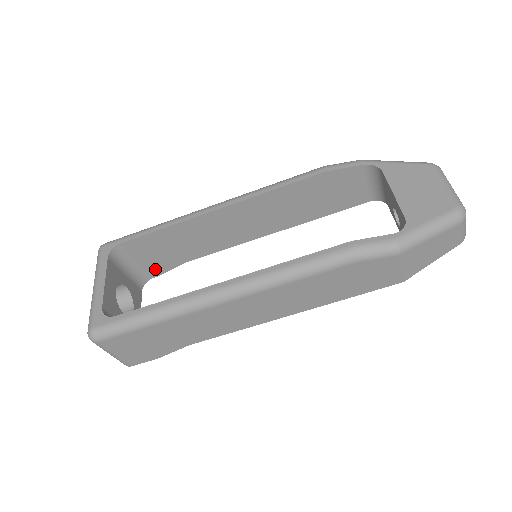
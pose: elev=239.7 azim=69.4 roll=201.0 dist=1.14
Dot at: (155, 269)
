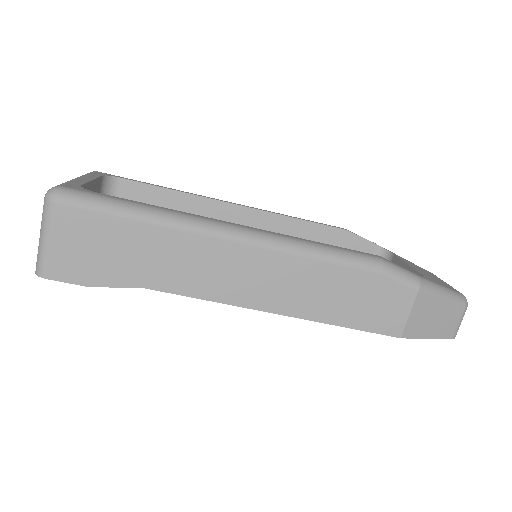
Dot at: occluded
